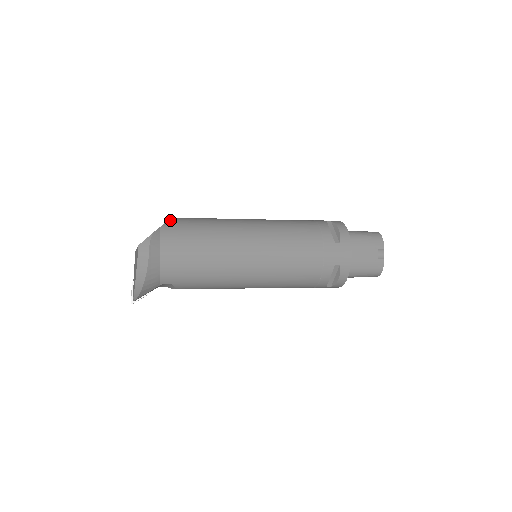
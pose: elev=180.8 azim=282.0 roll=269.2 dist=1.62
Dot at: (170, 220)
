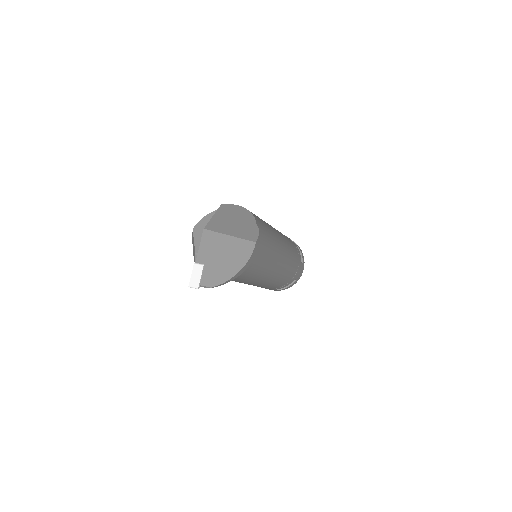
Dot at: (253, 214)
